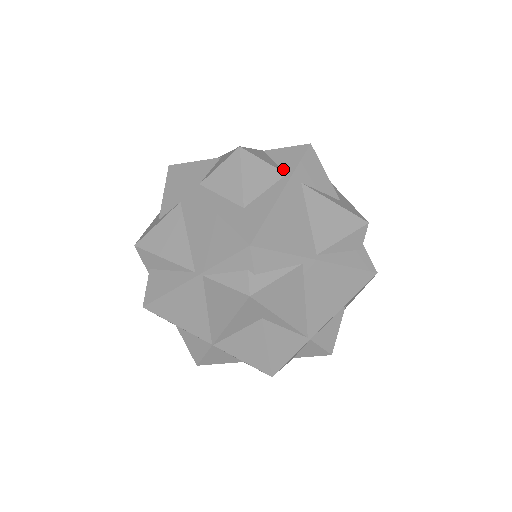
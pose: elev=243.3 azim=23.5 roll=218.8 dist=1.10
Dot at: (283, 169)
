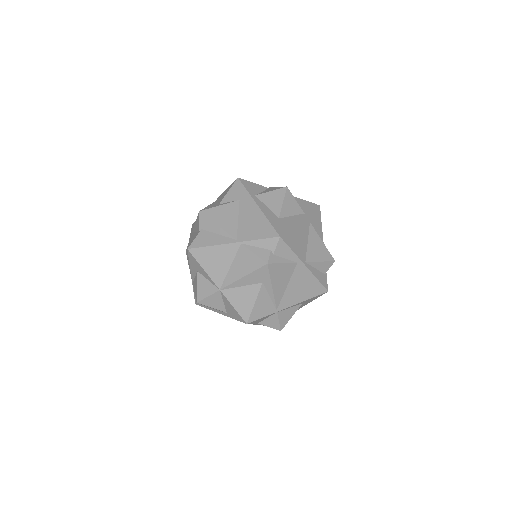
Dot at: (303, 210)
